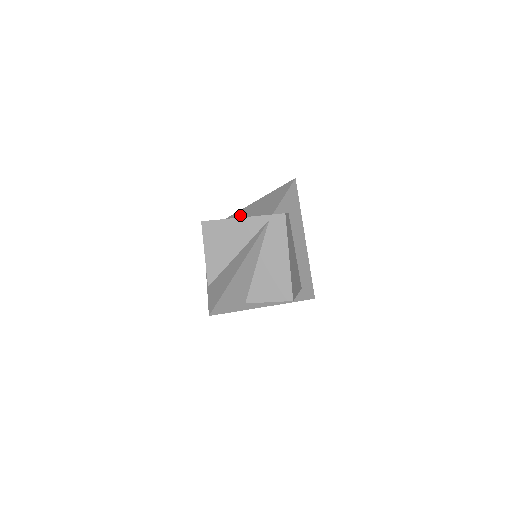
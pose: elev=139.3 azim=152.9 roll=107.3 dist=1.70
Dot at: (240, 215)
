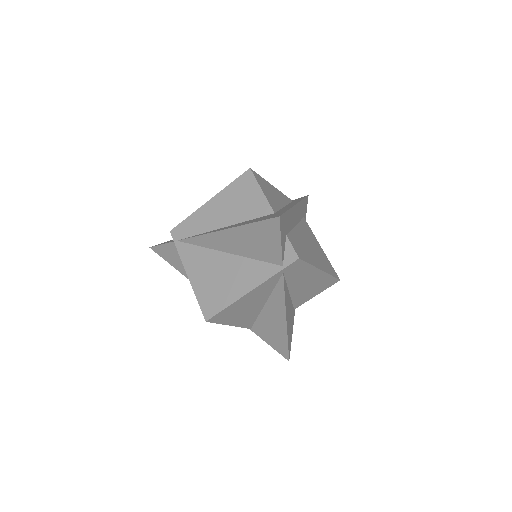
Dot at: (207, 246)
